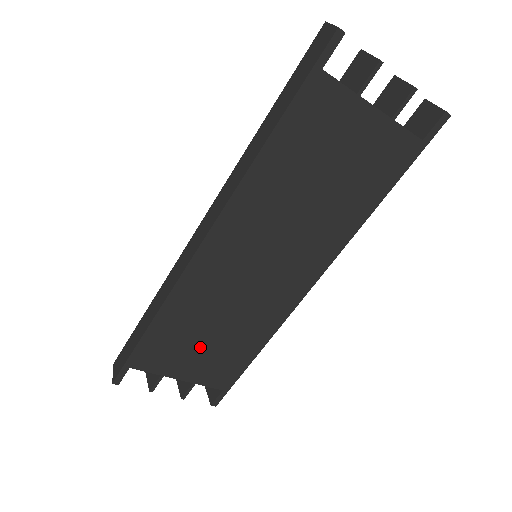
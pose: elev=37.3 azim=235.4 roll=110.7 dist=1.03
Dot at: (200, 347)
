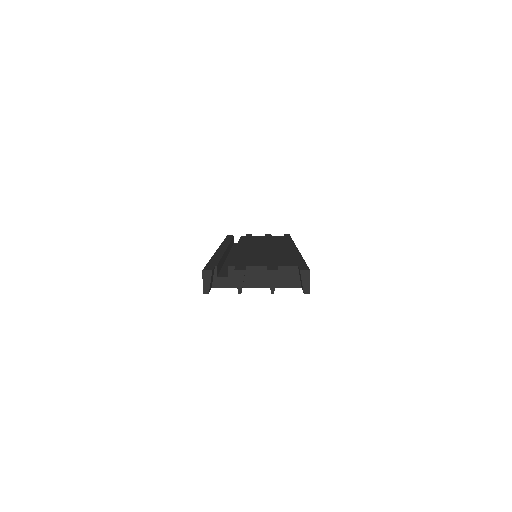
Dot at: occluded
